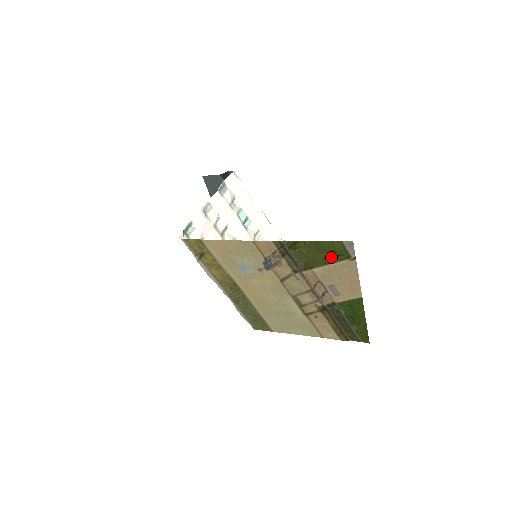
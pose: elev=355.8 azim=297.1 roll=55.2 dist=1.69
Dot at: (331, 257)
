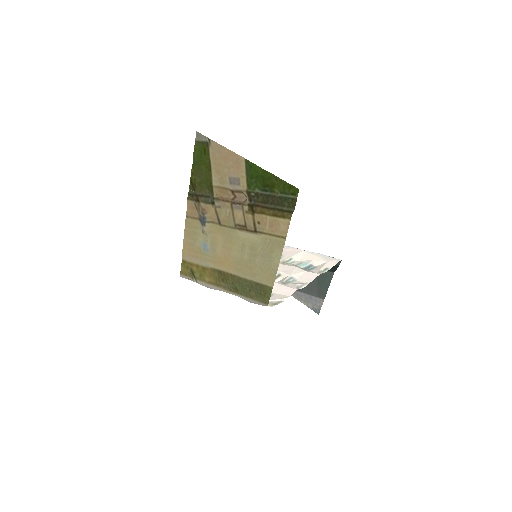
Dot at: (205, 160)
